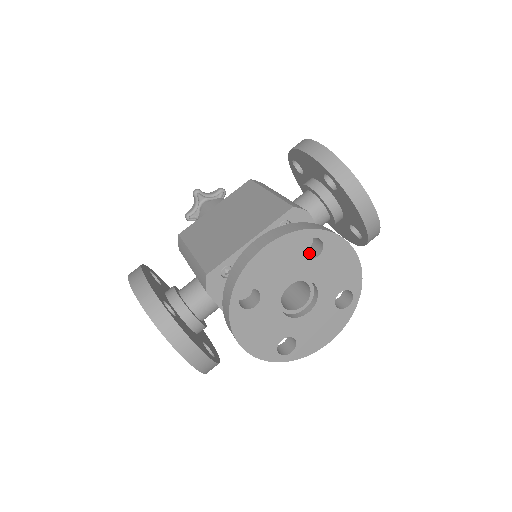
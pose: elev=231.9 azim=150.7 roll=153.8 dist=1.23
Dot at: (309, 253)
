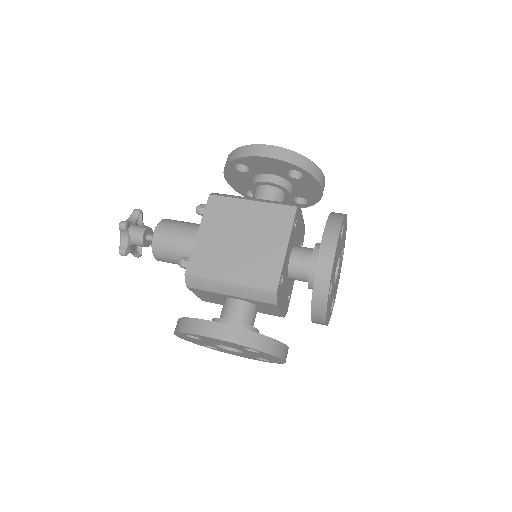
Dot at: occluded
